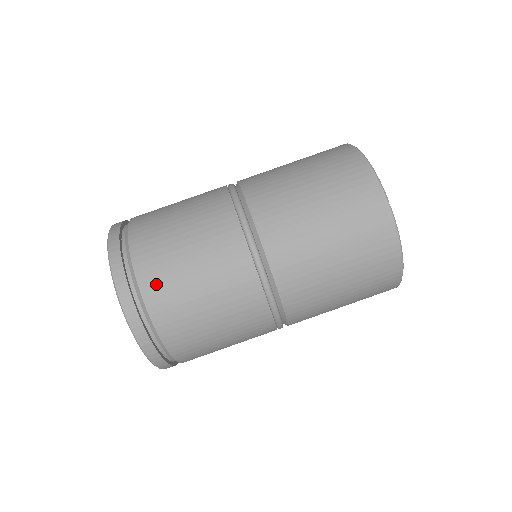
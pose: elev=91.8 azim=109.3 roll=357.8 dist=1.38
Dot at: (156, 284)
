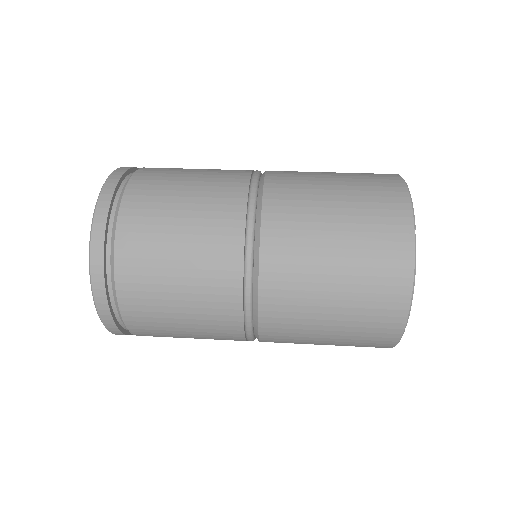
Dot at: (159, 168)
